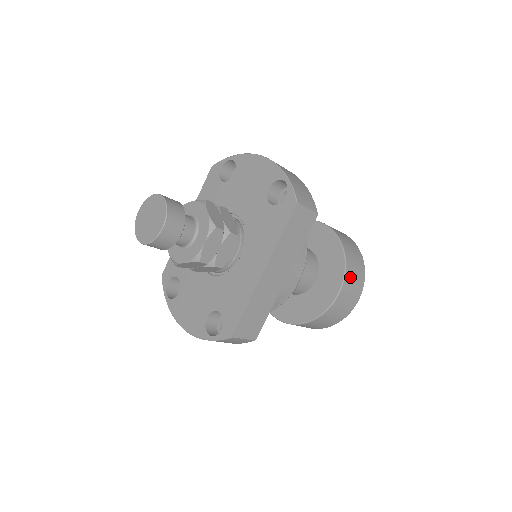
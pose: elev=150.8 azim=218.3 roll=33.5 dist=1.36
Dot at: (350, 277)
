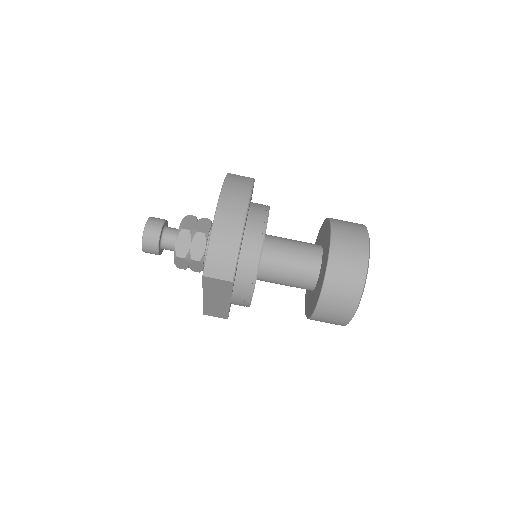
Dot at: (326, 309)
